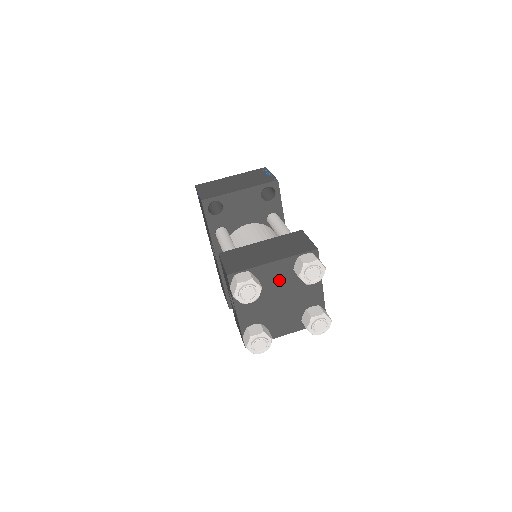
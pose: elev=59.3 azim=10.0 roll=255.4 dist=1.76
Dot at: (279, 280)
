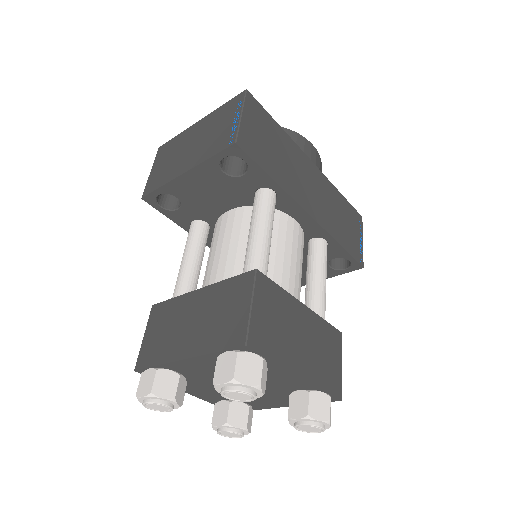
Dot at: occluded
